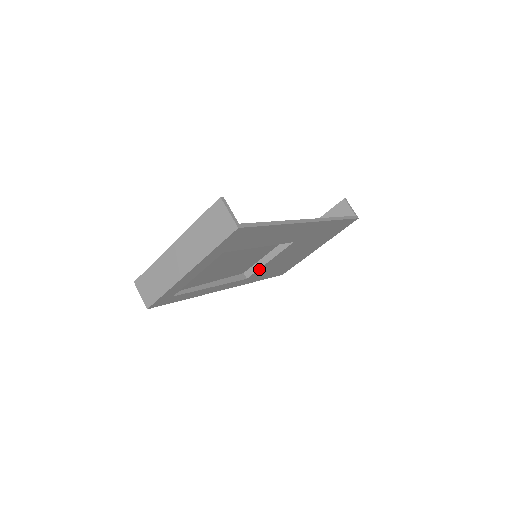
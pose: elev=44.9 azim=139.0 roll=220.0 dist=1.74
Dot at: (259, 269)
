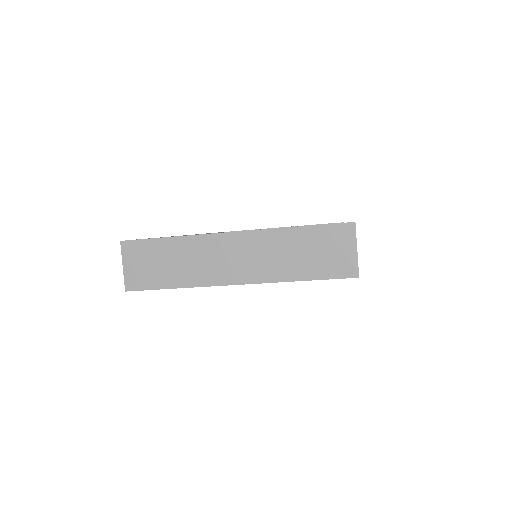
Dot at: occluded
